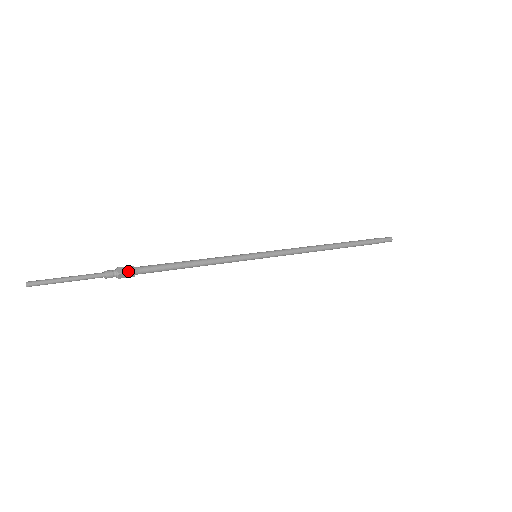
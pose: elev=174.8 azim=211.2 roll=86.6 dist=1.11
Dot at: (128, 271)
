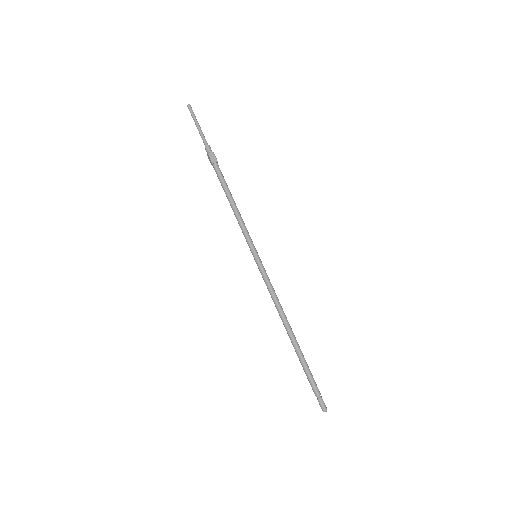
Dot at: (216, 158)
